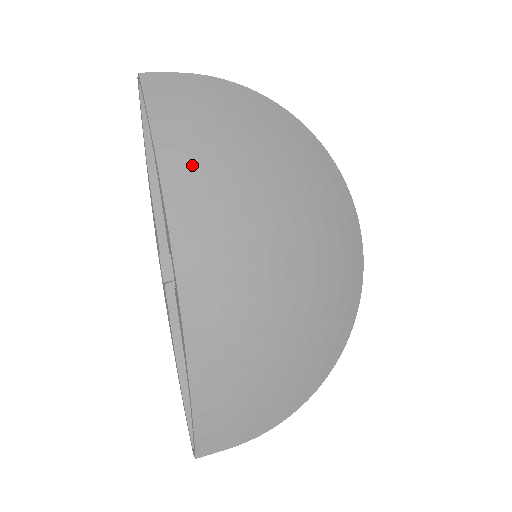
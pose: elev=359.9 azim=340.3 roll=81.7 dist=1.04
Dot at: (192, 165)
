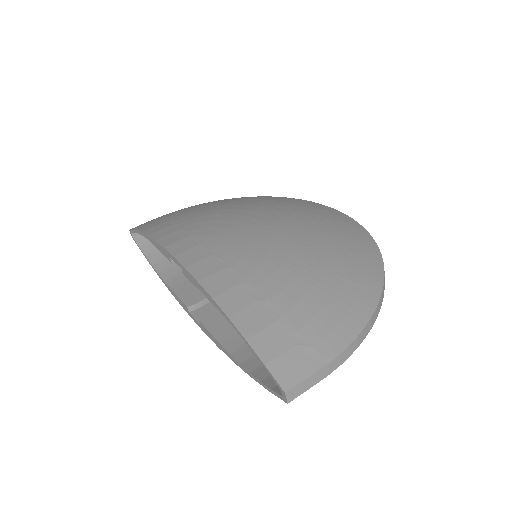
Dot at: (169, 224)
